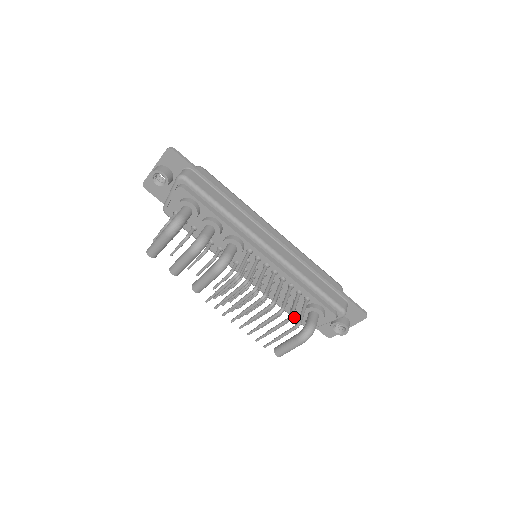
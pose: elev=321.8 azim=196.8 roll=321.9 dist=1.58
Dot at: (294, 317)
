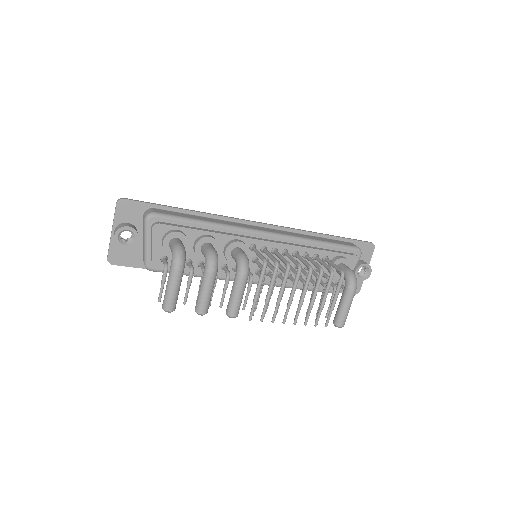
Dot at: occluded
